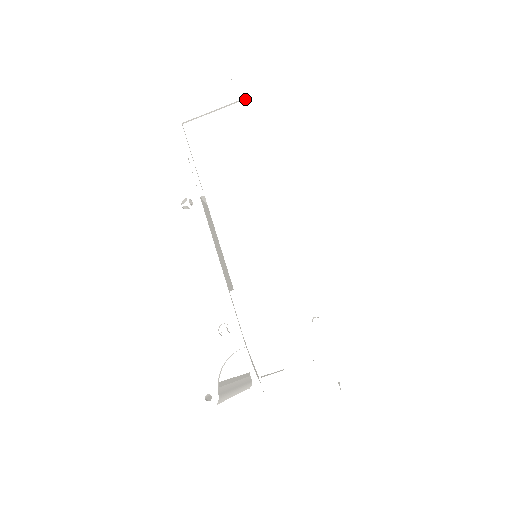
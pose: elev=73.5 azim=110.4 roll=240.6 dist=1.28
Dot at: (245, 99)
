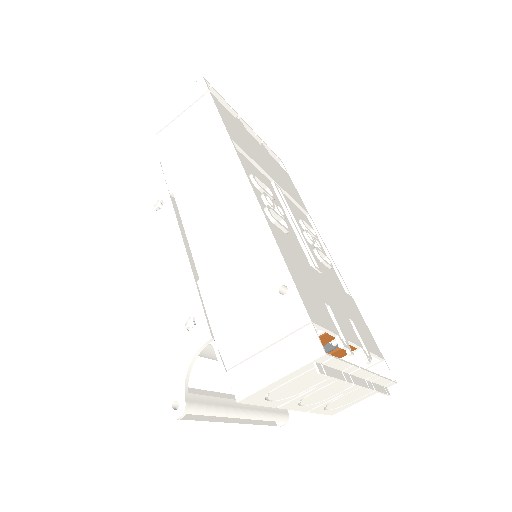
Dot at: (207, 93)
